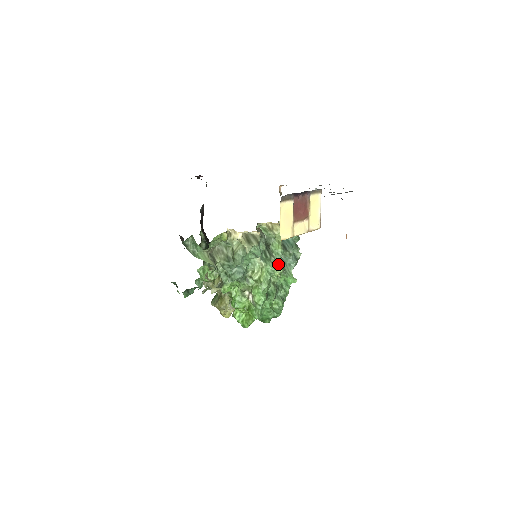
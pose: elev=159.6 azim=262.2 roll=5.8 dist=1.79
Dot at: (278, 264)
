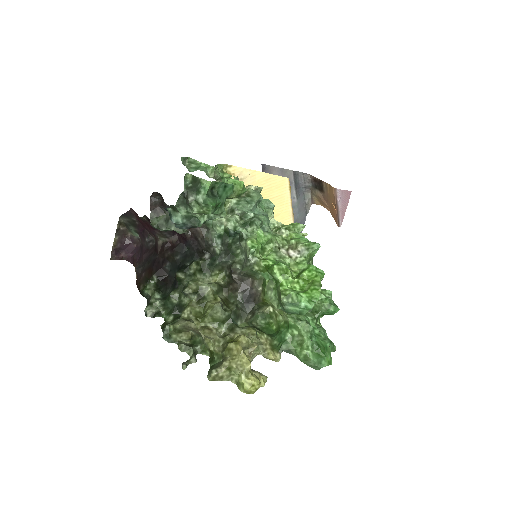
Dot at: occluded
